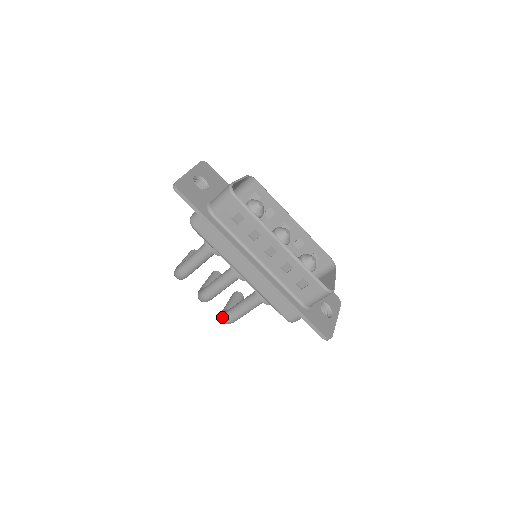
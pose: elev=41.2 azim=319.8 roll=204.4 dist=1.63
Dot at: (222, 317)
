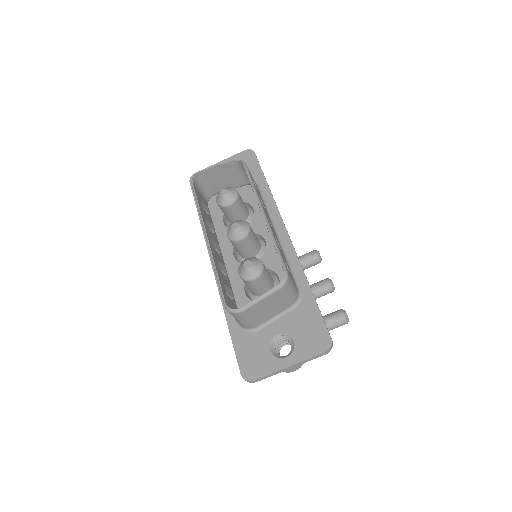
Dot at: occluded
